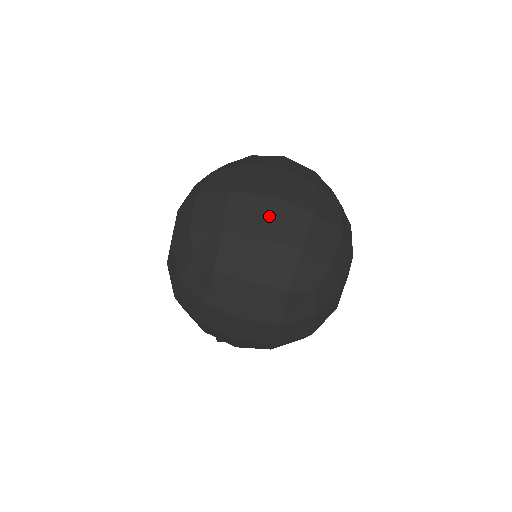
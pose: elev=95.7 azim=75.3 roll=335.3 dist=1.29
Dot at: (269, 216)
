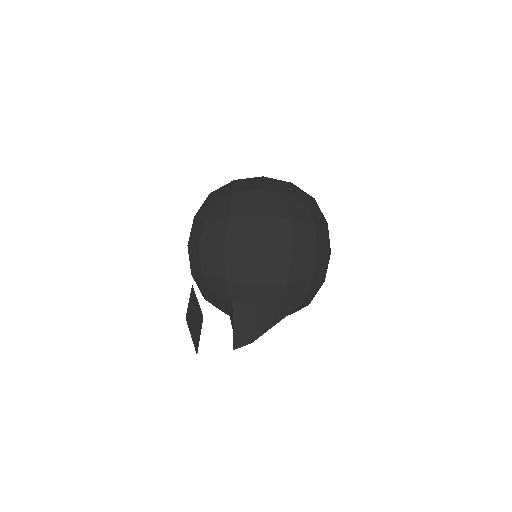
Dot at: occluded
